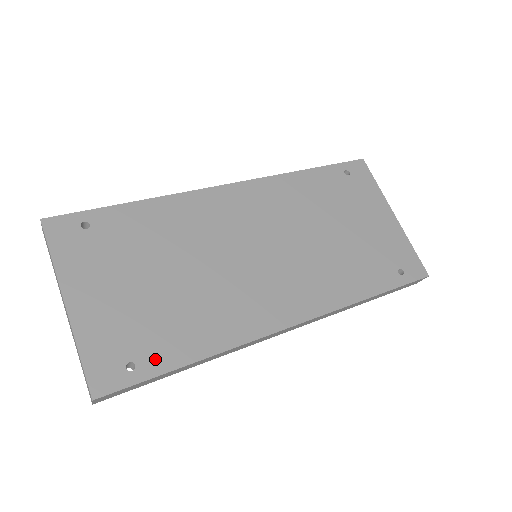
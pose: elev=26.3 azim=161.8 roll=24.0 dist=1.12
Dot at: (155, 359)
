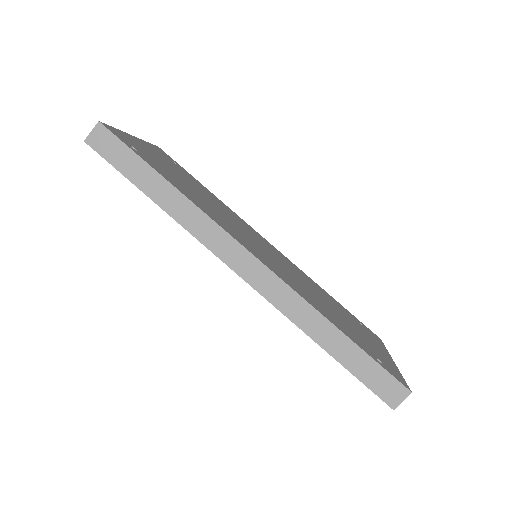
Dot at: (150, 162)
